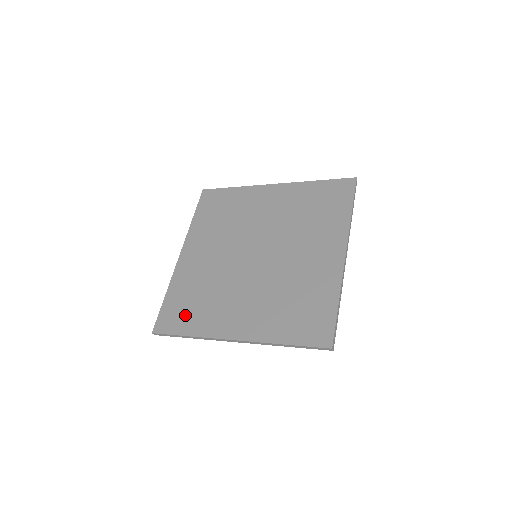
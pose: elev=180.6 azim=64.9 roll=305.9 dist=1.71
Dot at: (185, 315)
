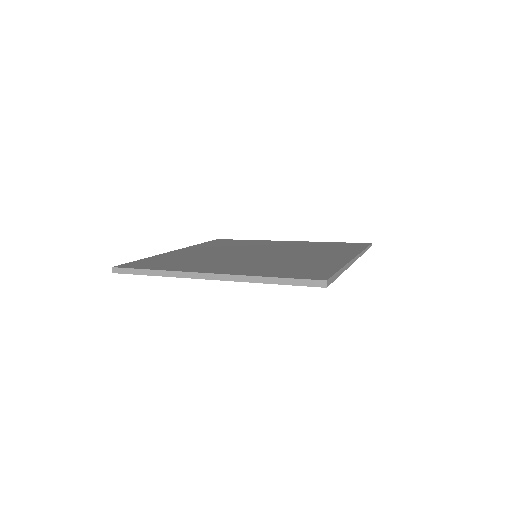
Dot at: (159, 264)
